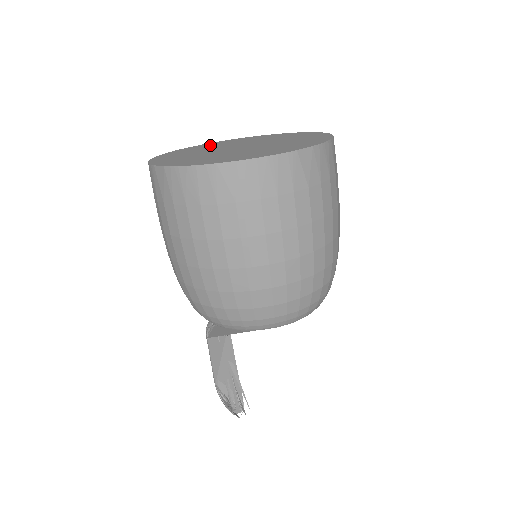
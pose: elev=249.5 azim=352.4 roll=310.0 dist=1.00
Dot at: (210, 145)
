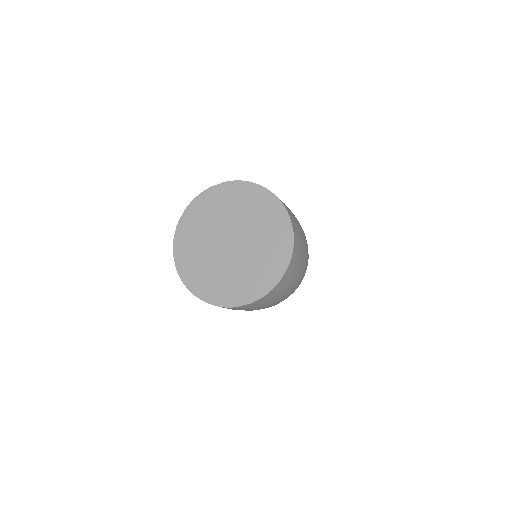
Dot at: (226, 199)
